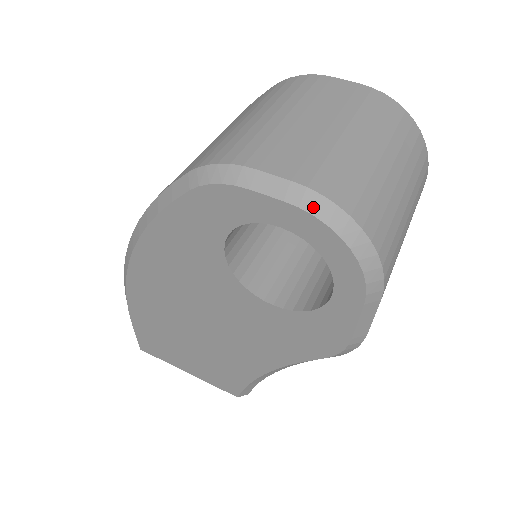
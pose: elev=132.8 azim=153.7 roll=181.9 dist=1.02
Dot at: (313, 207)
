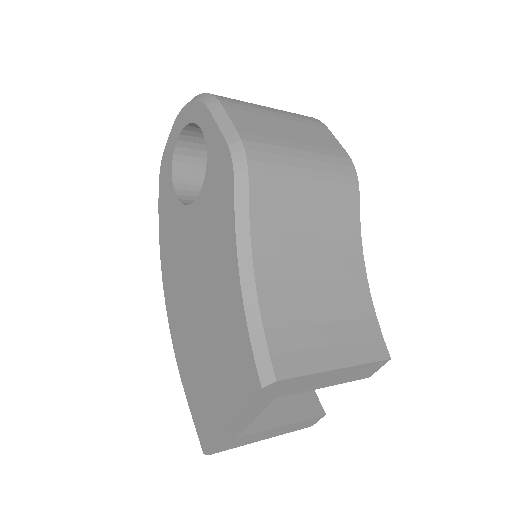
Dot at: (179, 115)
